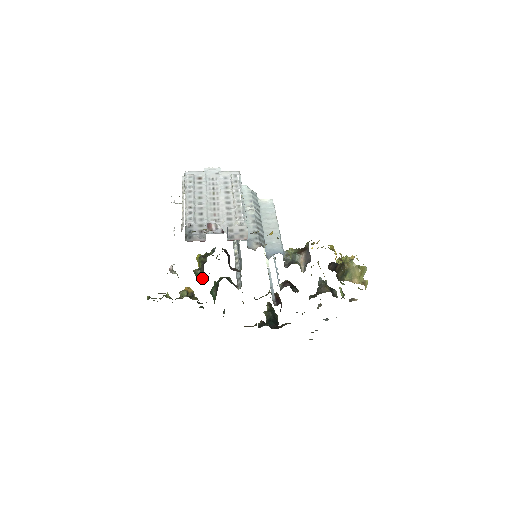
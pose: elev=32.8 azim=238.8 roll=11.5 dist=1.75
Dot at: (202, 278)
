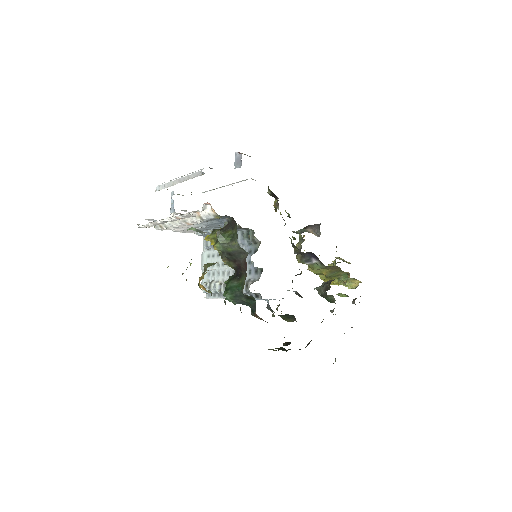
Dot at: (231, 236)
